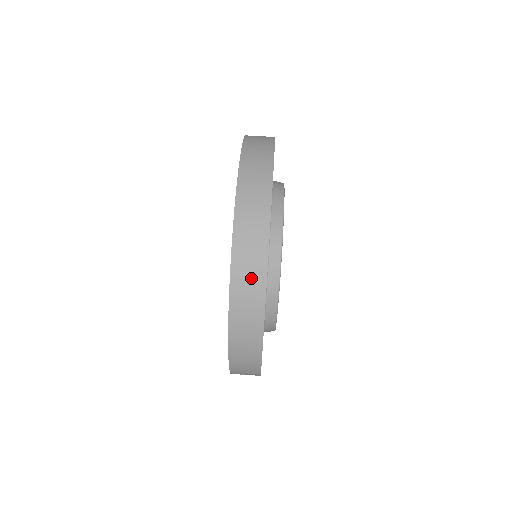
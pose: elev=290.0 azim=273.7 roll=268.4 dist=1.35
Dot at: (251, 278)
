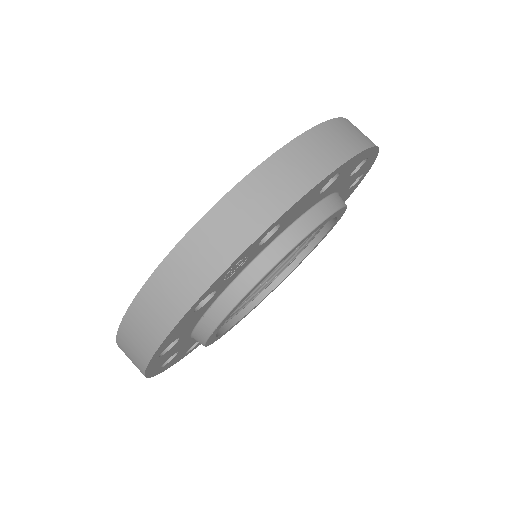
Dot at: (152, 321)
